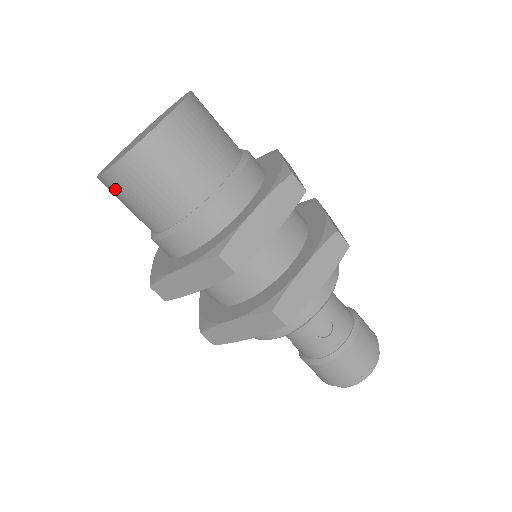
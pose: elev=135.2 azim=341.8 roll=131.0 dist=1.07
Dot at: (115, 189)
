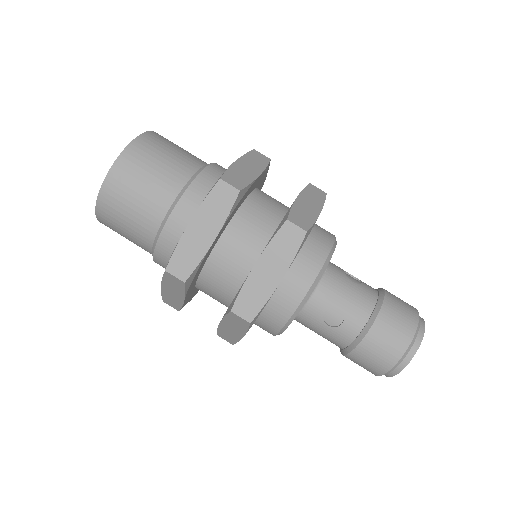
Dot at: occluded
